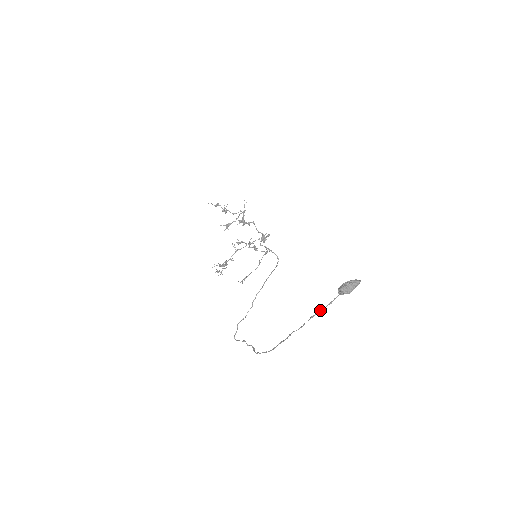
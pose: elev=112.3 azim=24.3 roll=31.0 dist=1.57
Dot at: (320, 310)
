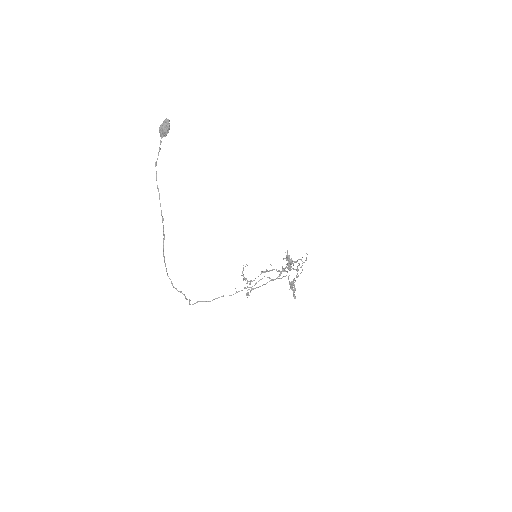
Dot at: occluded
